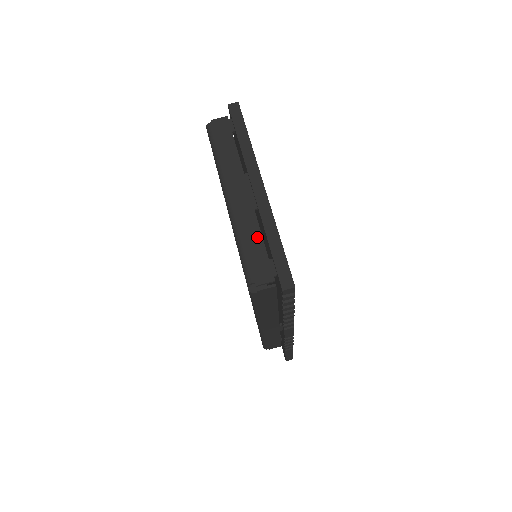
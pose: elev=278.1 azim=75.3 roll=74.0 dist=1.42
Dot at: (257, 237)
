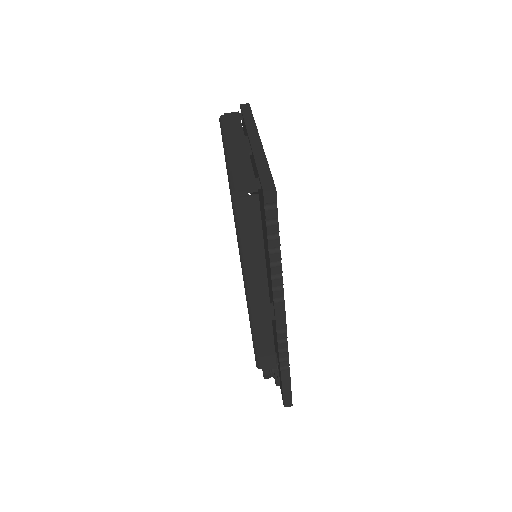
Dot at: (247, 166)
